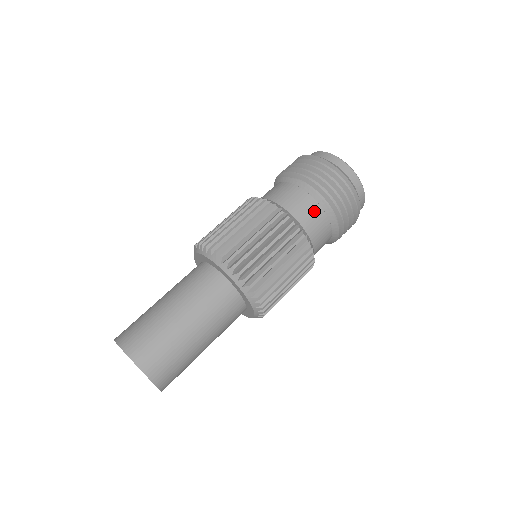
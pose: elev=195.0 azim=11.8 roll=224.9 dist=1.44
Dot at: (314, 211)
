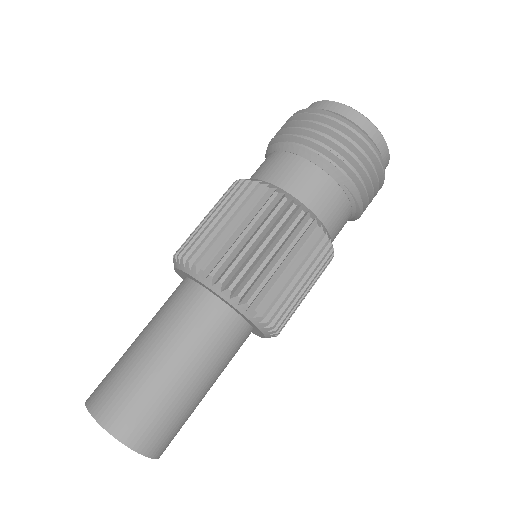
Dot at: (268, 160)
